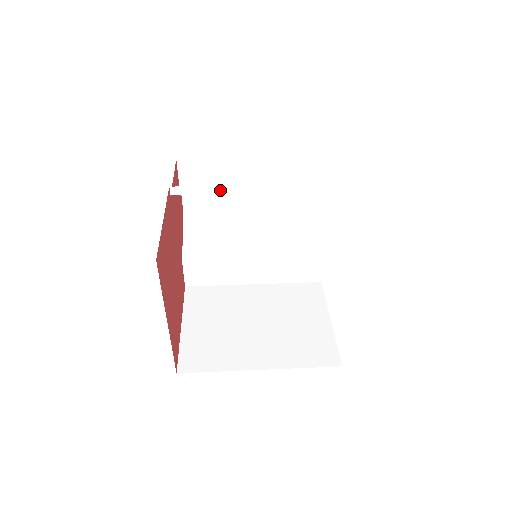
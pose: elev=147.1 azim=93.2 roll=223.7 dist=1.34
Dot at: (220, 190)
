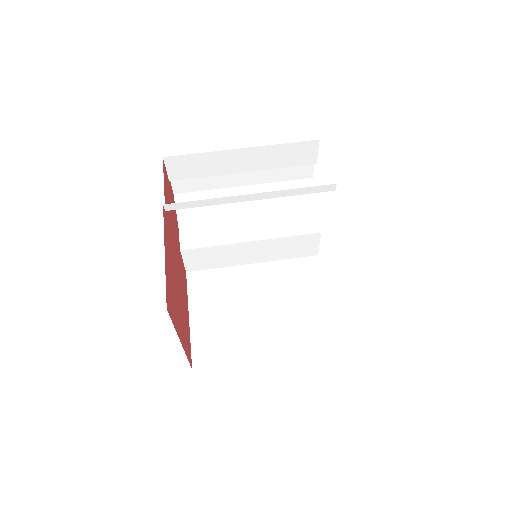
Dot at: (215, 202)
